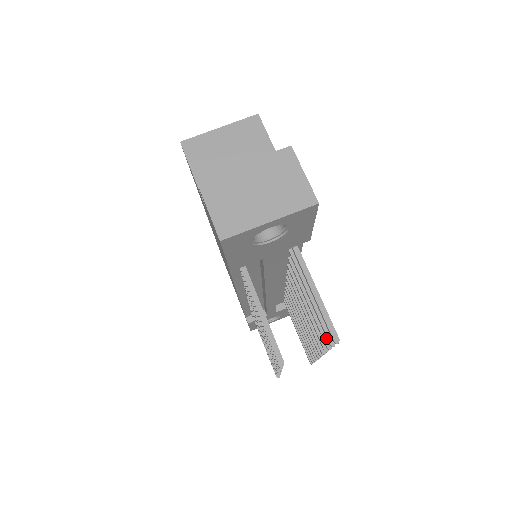
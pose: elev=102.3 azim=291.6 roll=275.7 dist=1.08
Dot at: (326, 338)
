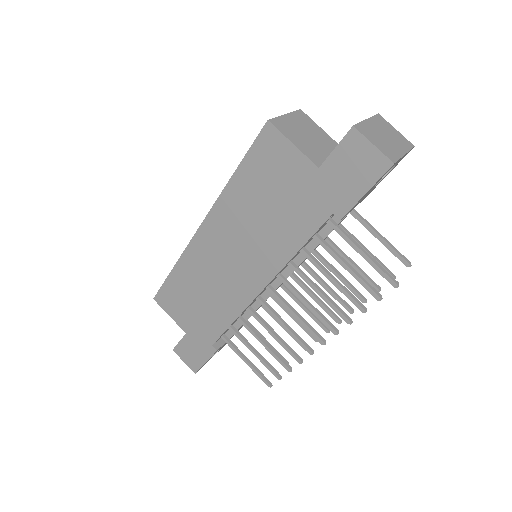
Dot at: (375, 283)
